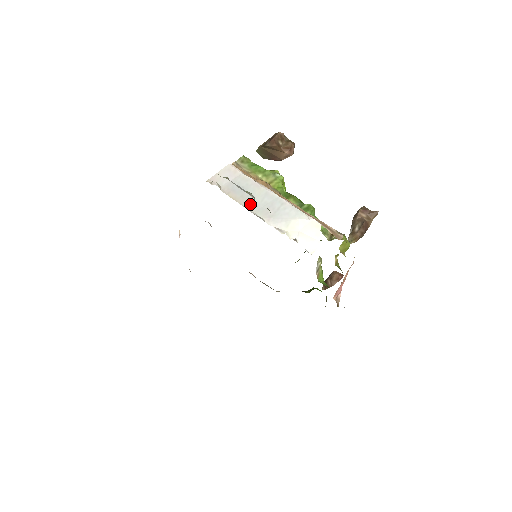
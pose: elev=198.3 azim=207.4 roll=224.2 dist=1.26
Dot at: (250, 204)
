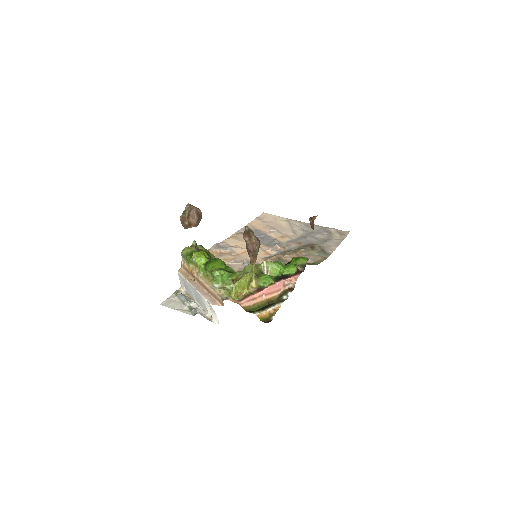
Dot at: (194, 297)
